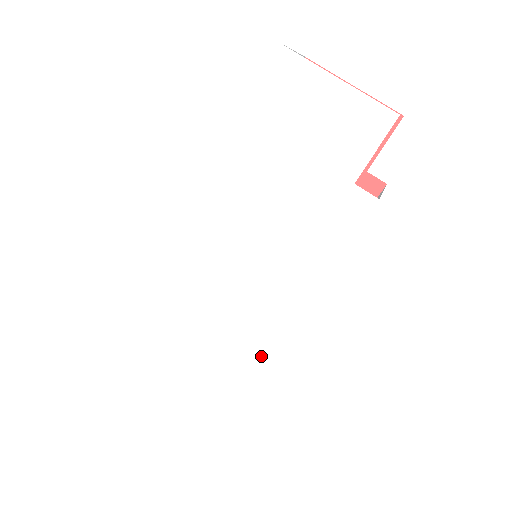
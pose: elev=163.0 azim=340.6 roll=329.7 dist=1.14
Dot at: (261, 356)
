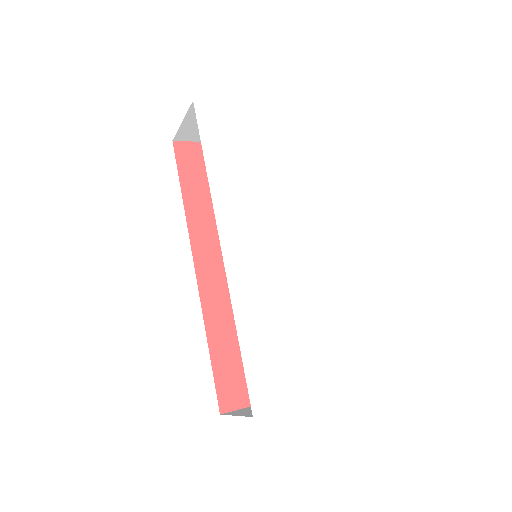
Dot at: (329, 292)
